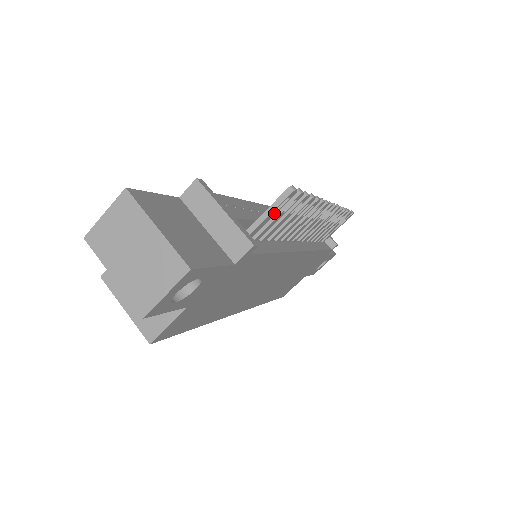
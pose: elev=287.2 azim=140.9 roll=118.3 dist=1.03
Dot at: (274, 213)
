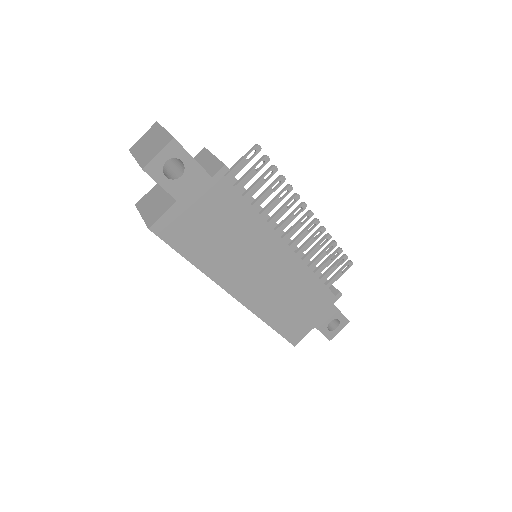
Dot at: (246, 162)
